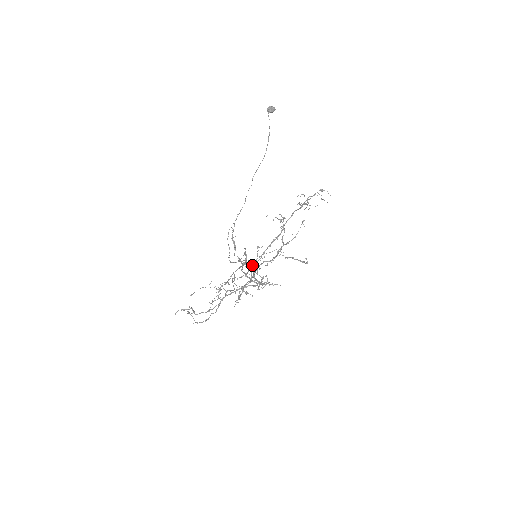
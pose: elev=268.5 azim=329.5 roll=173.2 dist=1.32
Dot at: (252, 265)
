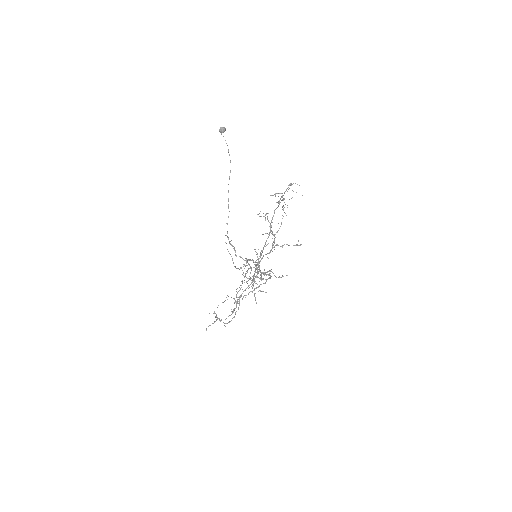
Dot at: occluded
